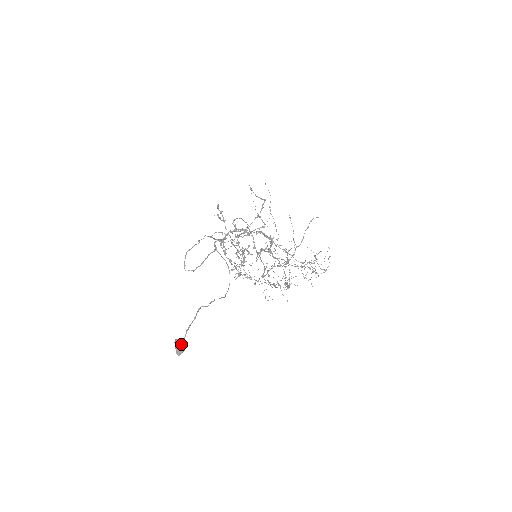
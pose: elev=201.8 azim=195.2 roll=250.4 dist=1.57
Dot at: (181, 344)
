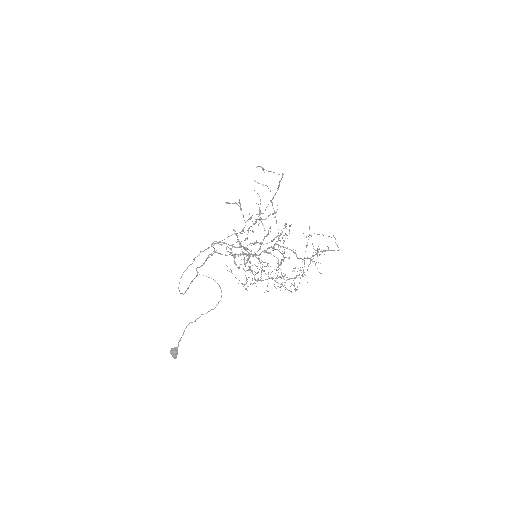
Dot at: (172, 354)
